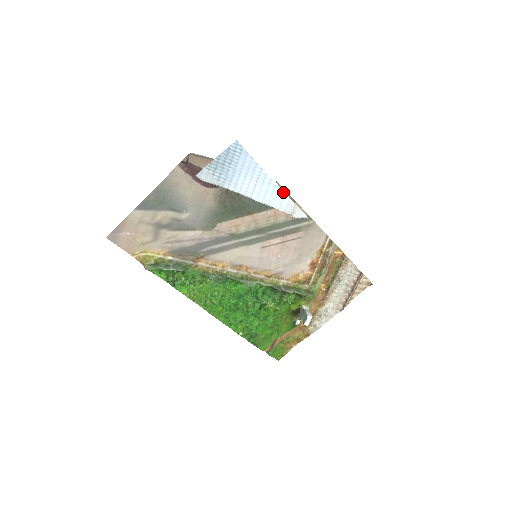
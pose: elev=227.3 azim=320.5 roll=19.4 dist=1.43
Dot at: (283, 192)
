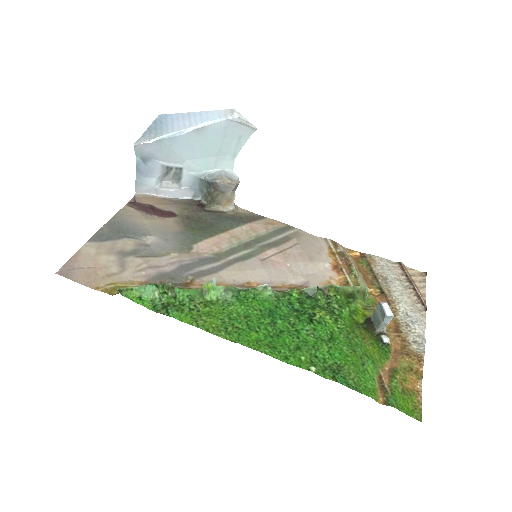
Dot at: (215, 111)
